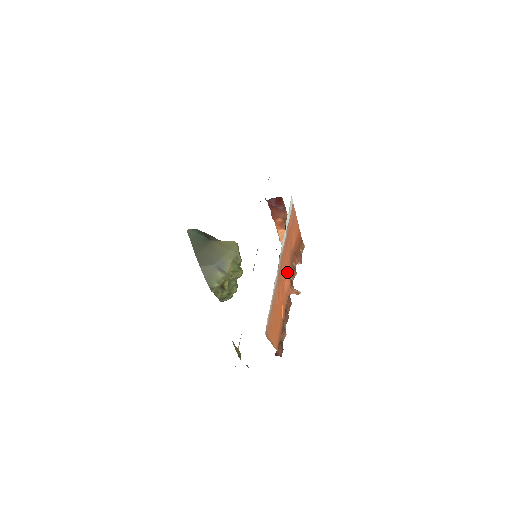
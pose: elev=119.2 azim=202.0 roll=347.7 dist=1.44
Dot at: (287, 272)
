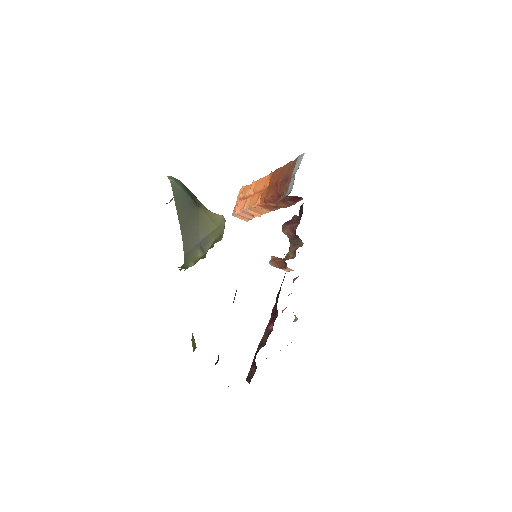
Dot at: occluded
